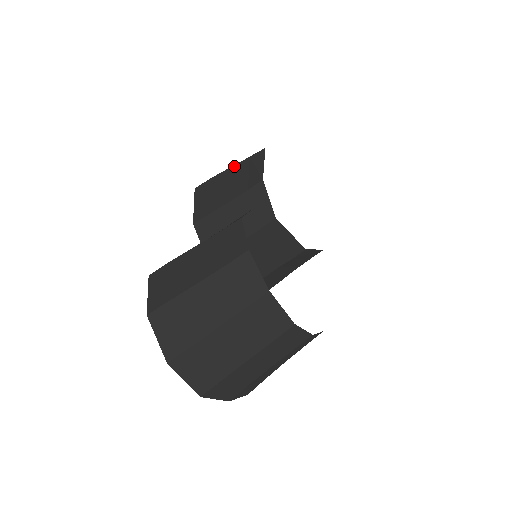
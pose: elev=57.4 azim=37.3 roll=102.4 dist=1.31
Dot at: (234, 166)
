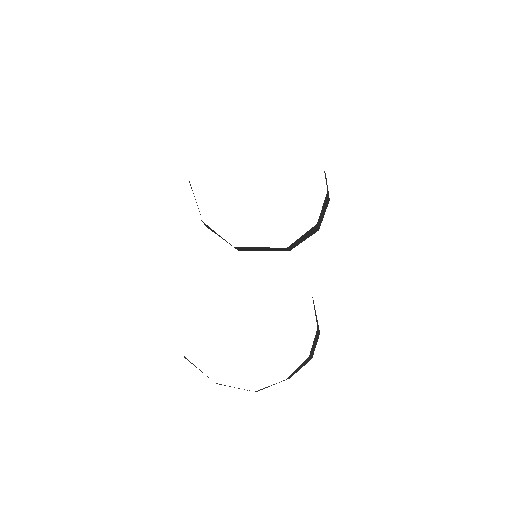
Dot at: occluded
